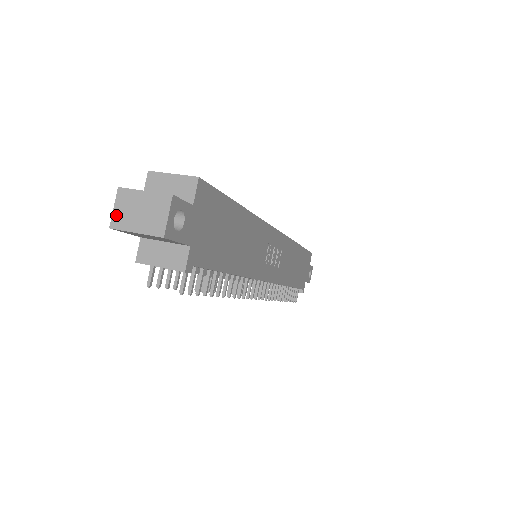
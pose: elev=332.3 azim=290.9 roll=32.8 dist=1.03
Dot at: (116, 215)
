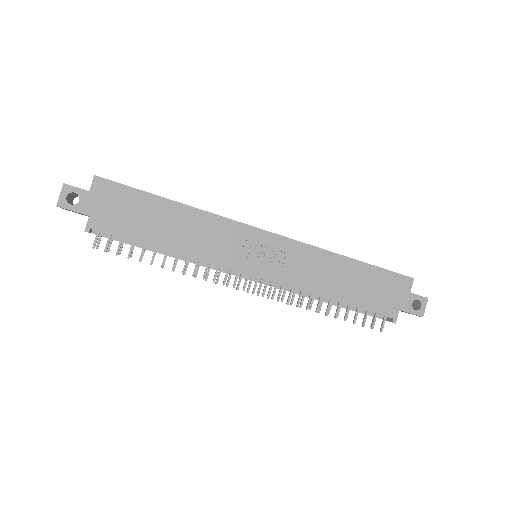
Dot at: occluded
